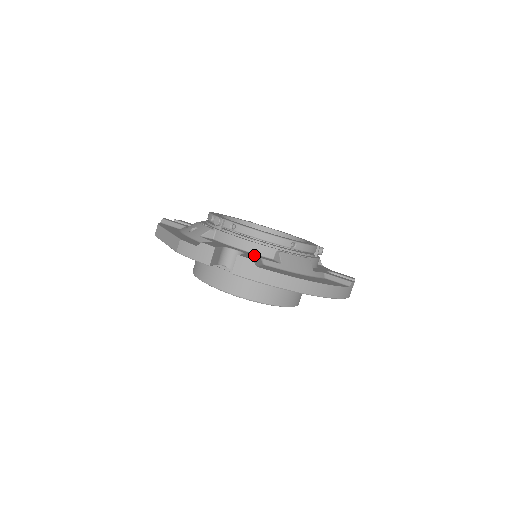
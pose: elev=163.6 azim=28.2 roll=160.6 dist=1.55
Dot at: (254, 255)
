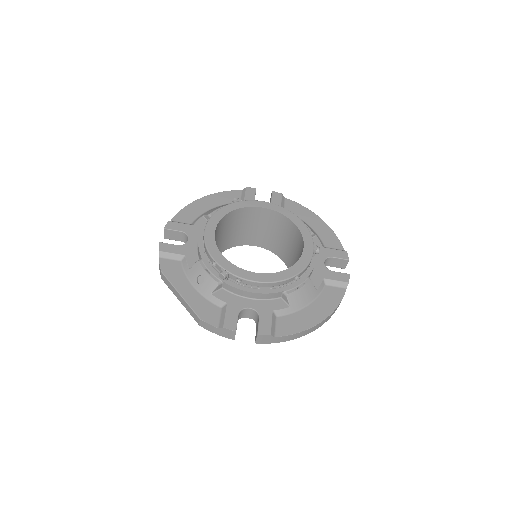
Dot at: (266, 307)
